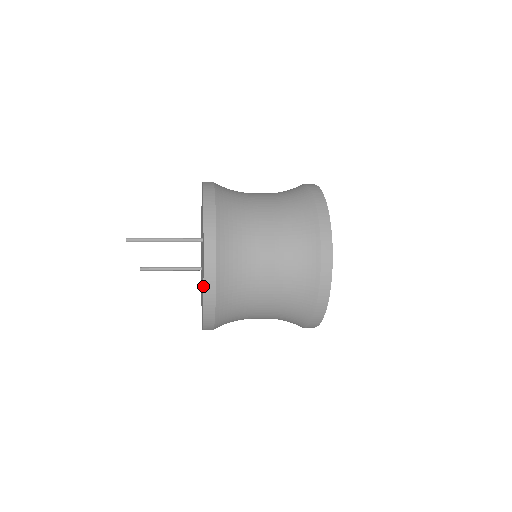
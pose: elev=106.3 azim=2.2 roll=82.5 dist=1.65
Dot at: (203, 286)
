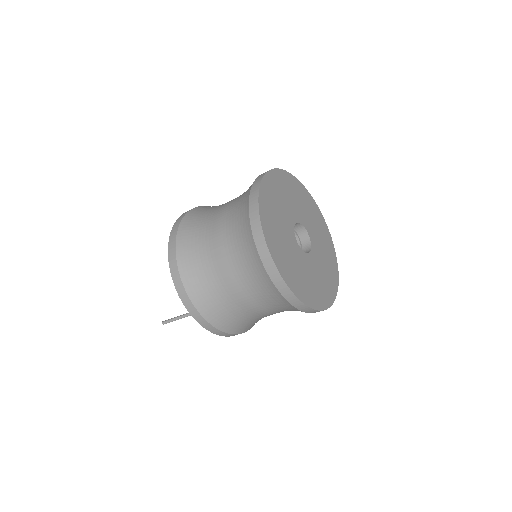
Dot at: occluded
